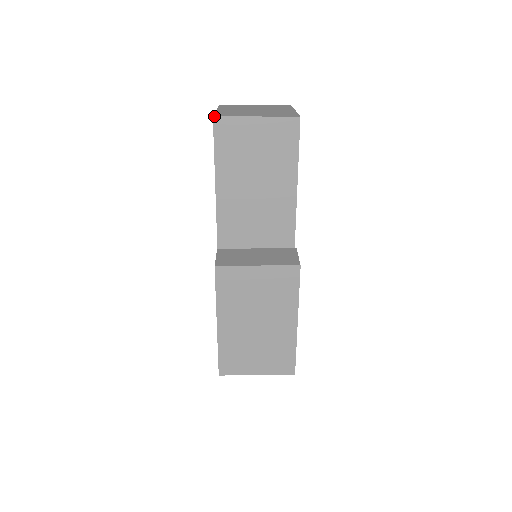
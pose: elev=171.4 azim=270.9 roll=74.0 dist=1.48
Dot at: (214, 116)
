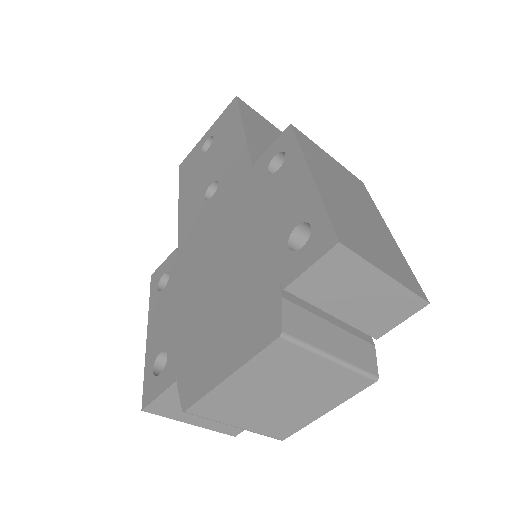
Dot at: occluded
